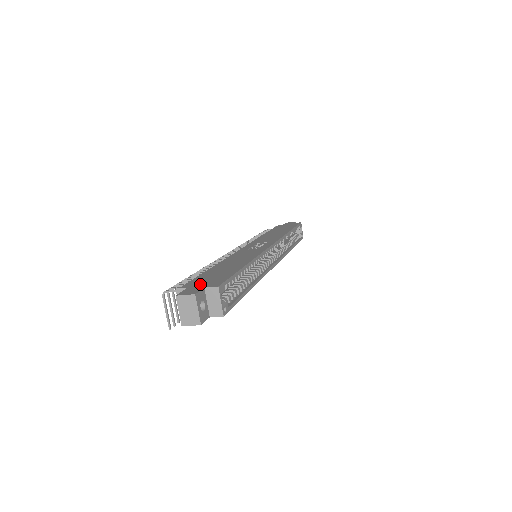
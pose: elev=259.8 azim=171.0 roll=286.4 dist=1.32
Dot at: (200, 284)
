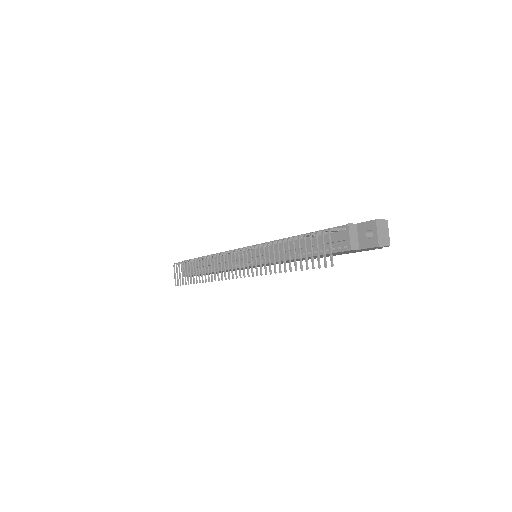
Dot at: occluded
